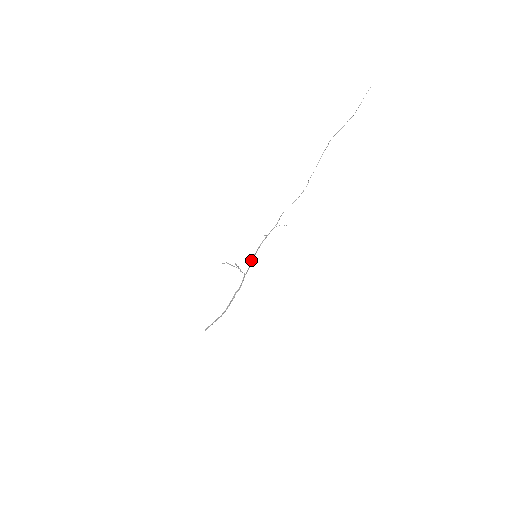
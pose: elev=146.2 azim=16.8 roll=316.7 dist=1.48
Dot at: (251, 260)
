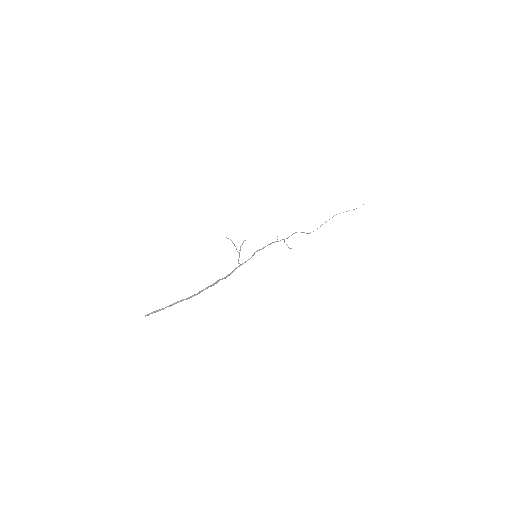
Dot at: (254, 253)
